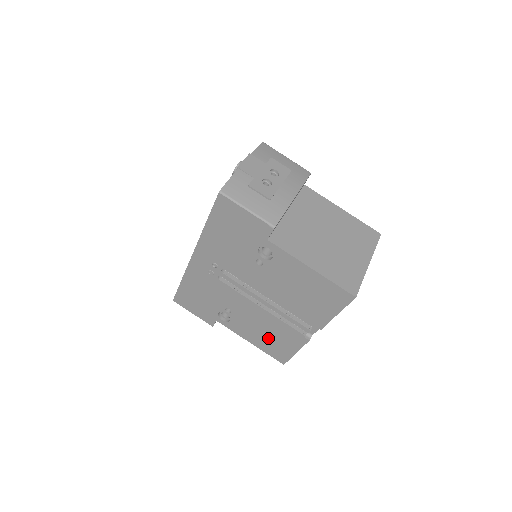
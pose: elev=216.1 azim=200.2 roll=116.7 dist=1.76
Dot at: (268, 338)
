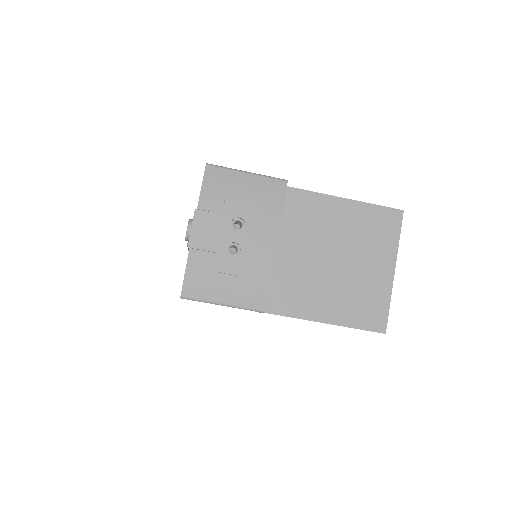
Dot at: occluded
